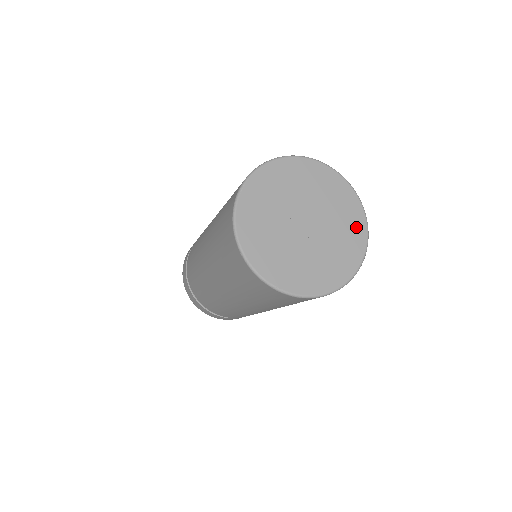
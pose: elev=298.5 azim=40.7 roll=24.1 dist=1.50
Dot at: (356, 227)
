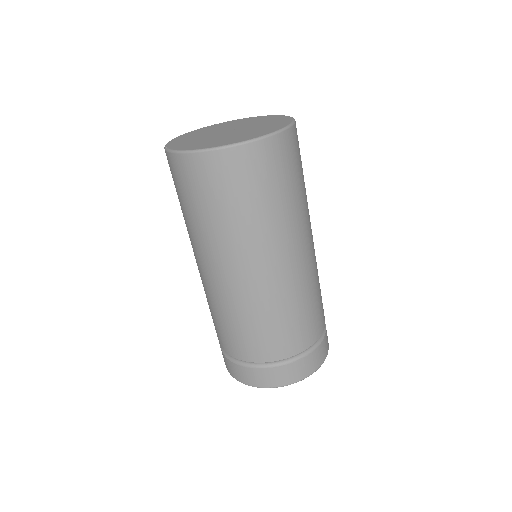
Dot at: (260, 118)
